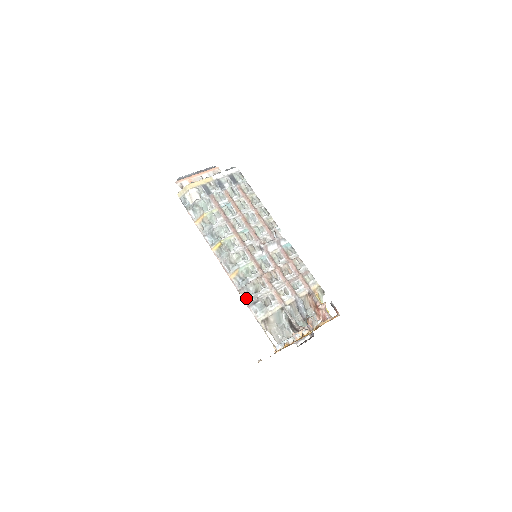
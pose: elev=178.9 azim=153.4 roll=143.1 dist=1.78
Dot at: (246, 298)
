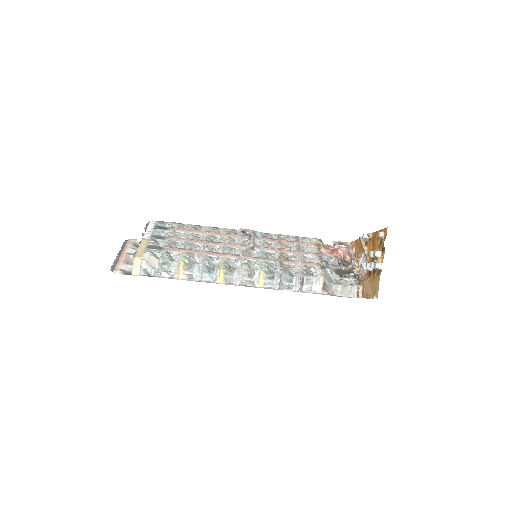
Dot at: (291, 288)
